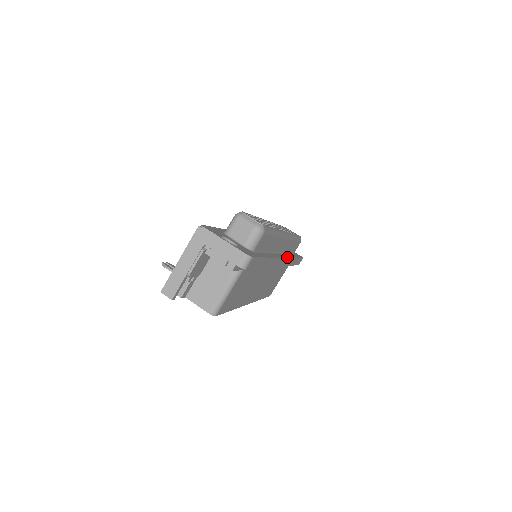
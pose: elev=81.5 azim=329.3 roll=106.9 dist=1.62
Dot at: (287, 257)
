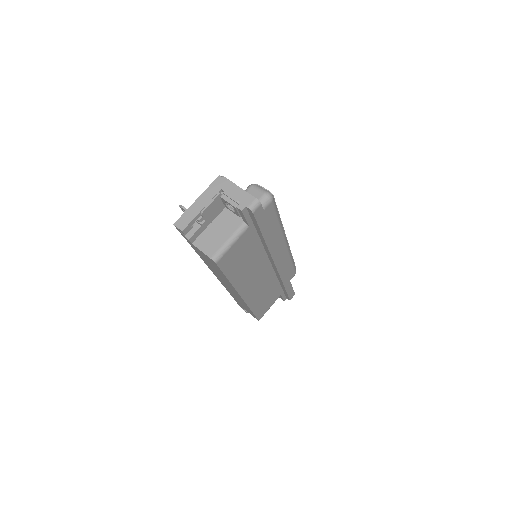
Dot at: occluded
